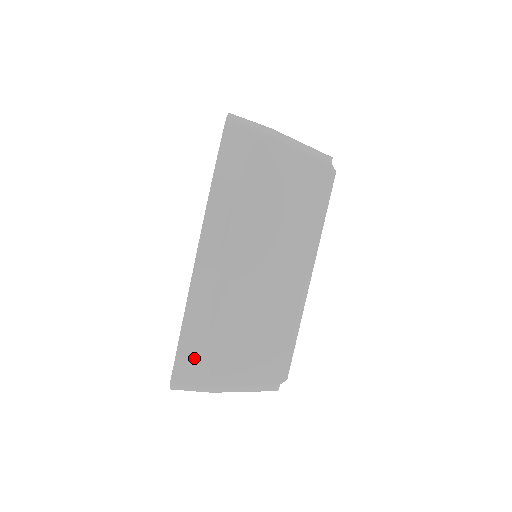
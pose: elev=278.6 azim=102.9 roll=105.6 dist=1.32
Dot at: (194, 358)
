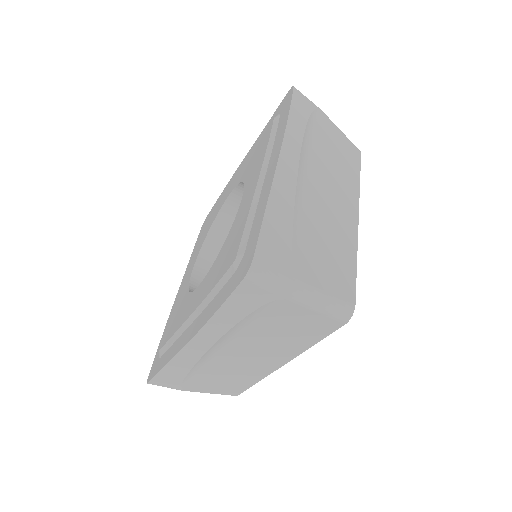
Dot at: (170, 380)
